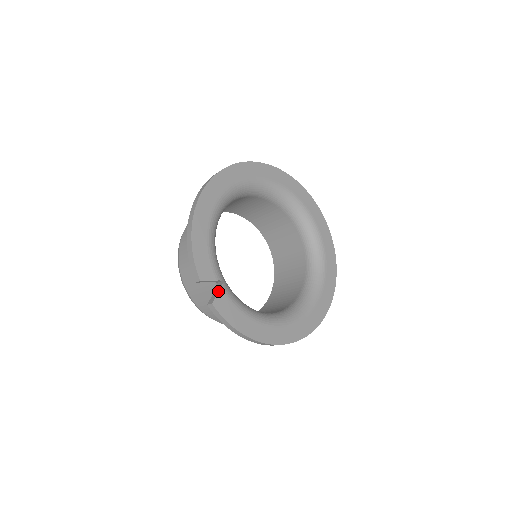
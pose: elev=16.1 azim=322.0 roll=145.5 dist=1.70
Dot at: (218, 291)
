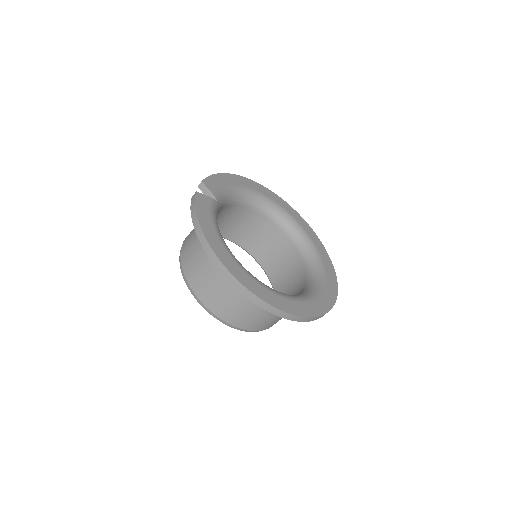
Dot at: (207, 196)
